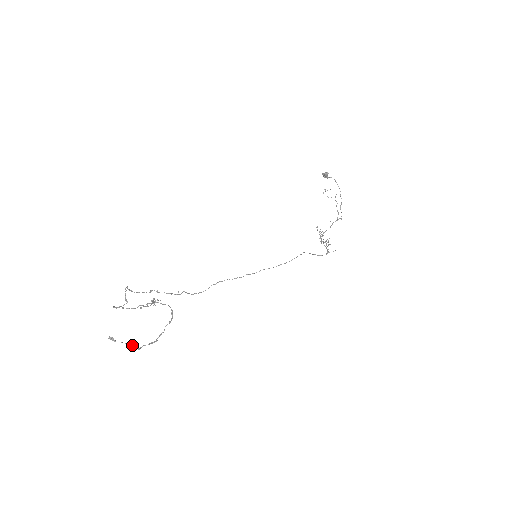
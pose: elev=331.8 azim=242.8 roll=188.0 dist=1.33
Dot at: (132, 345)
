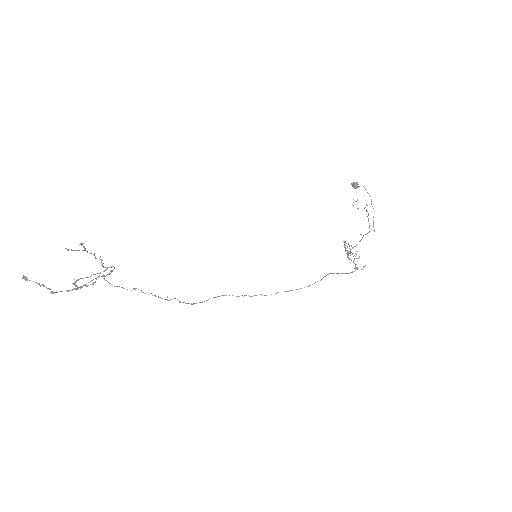
Dot at: (42, 284)
